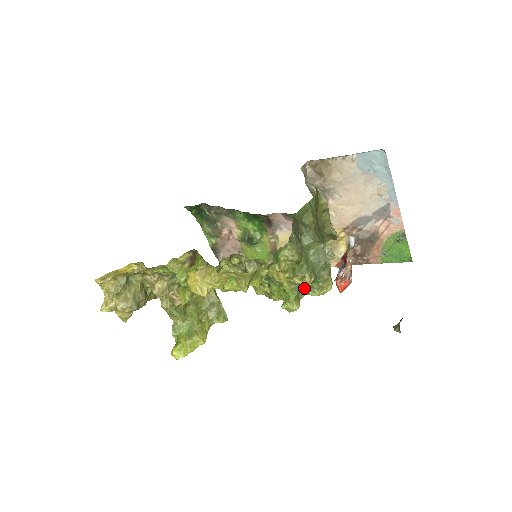
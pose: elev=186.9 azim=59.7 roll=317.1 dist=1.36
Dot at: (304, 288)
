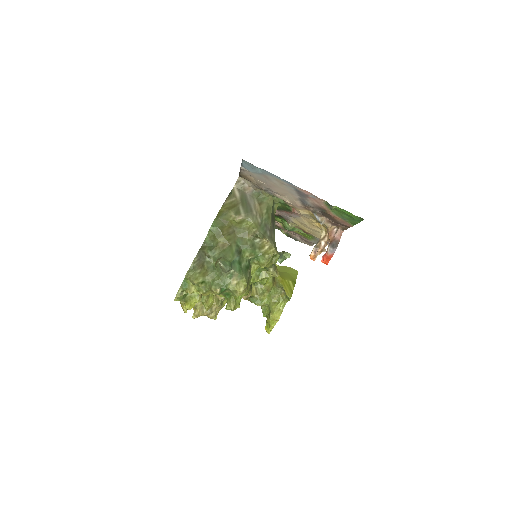
Dot at: (229, 293)
